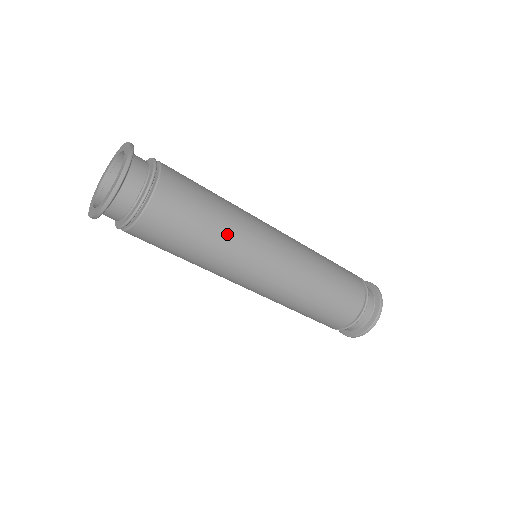
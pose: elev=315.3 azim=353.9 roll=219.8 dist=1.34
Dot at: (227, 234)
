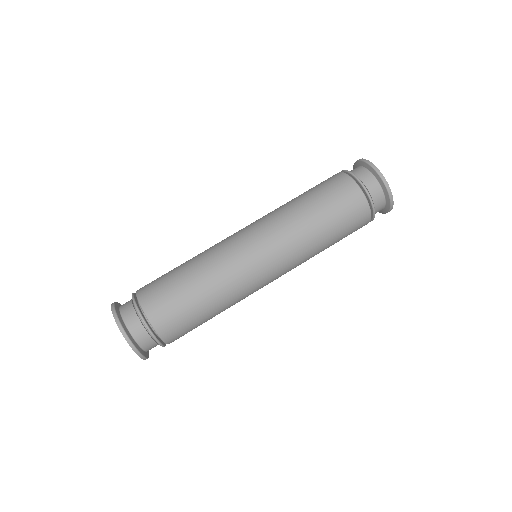
Dot at: (220, 295)
